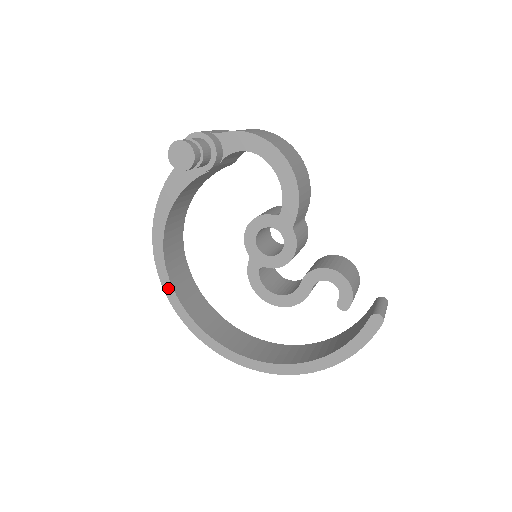
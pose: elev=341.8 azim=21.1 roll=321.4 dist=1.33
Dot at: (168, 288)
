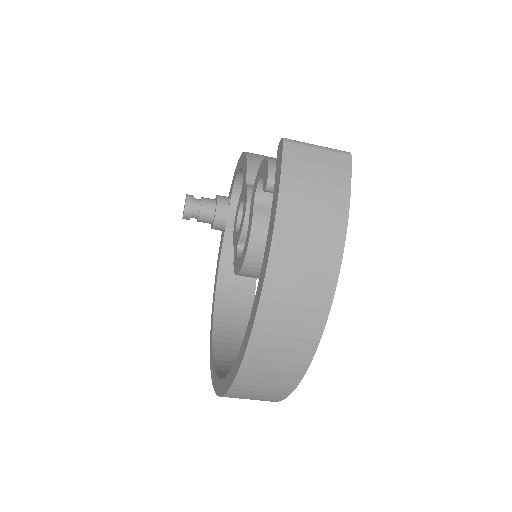
Dot at: (211, 358)
